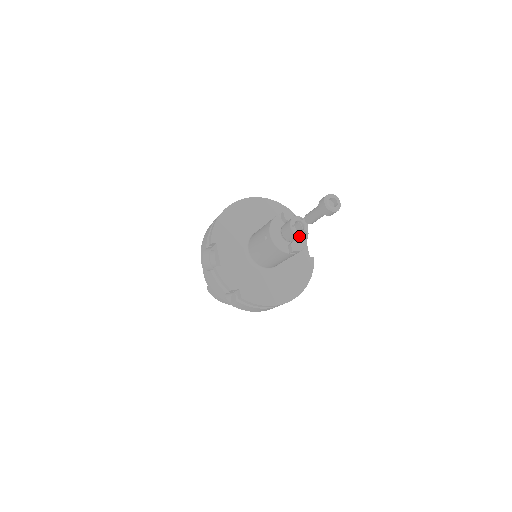
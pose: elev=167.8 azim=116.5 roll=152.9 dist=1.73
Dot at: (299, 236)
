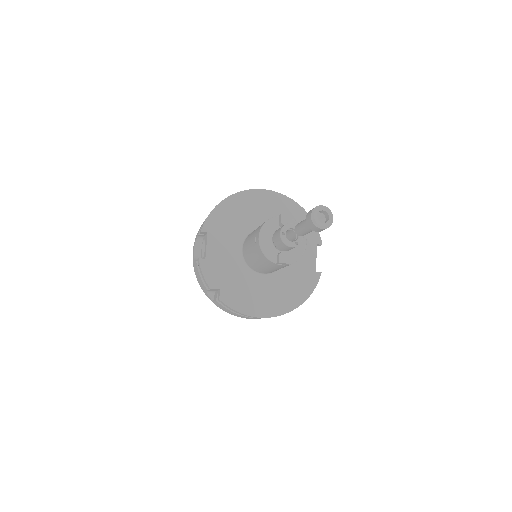
Dot at: (289, 247)
